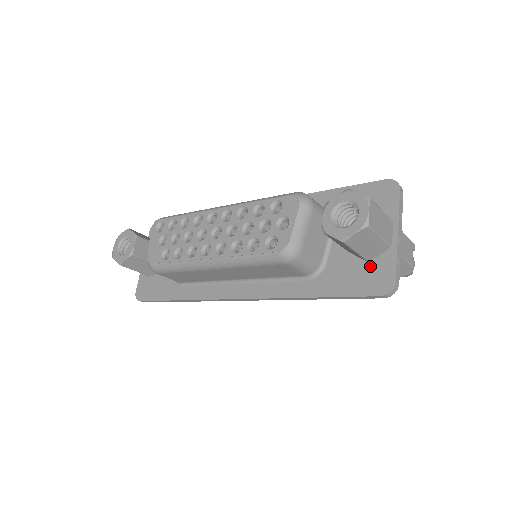
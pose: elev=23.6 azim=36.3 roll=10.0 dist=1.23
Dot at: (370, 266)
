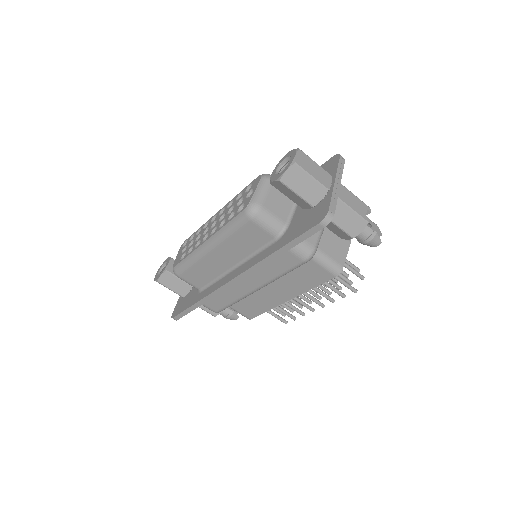
Dot at: (315, 210)
